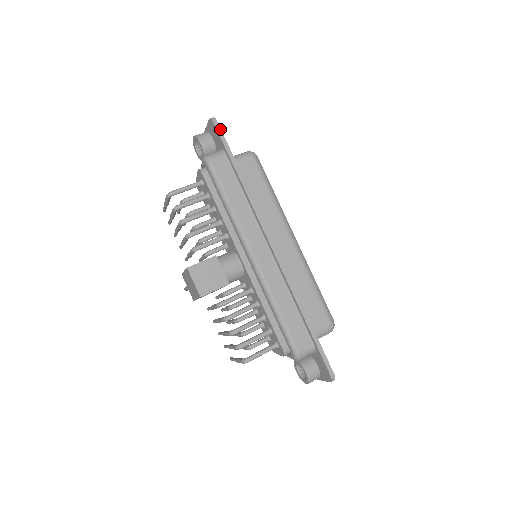
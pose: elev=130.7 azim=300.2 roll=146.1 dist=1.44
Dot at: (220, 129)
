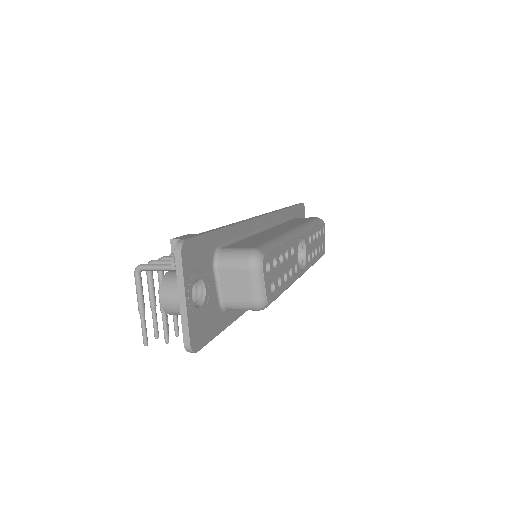
Dot at: (300, 204)
